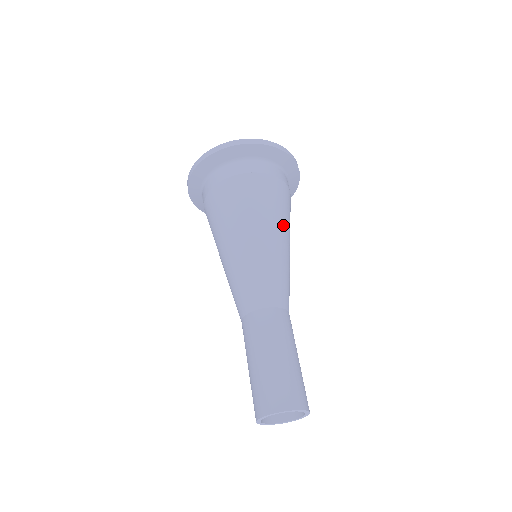
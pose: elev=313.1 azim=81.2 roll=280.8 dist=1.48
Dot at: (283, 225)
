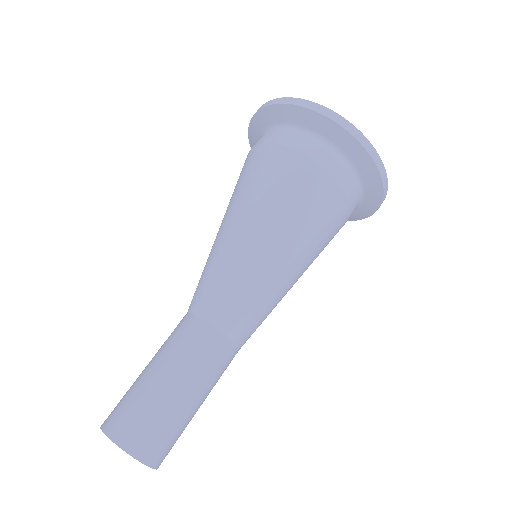
Dot at: (291, 231)
